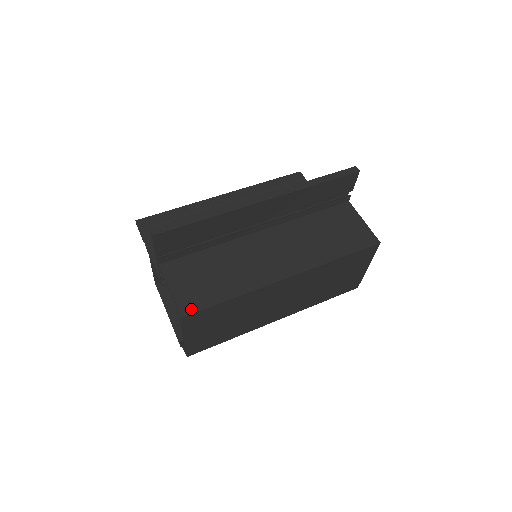
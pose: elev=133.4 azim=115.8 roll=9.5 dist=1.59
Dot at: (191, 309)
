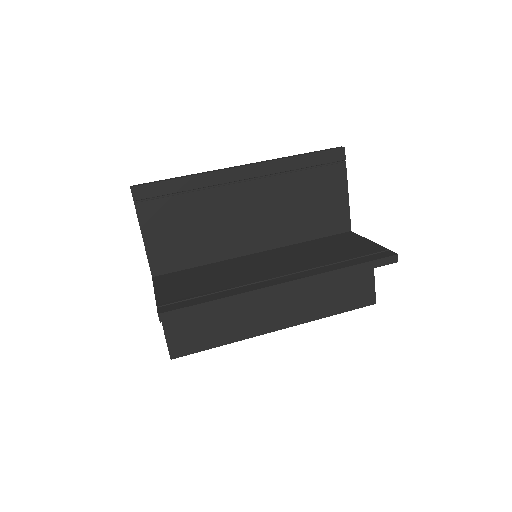
Dot at: (181, 353)
